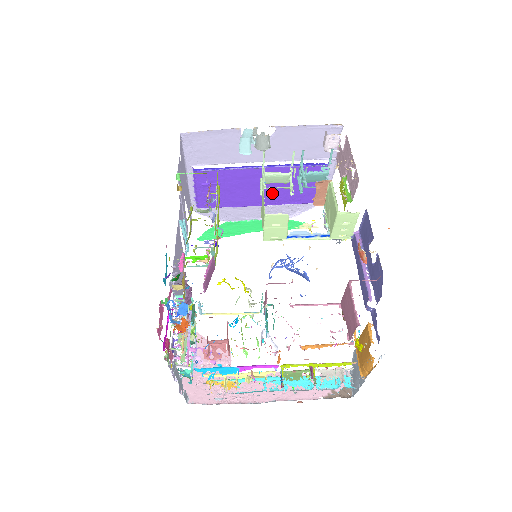
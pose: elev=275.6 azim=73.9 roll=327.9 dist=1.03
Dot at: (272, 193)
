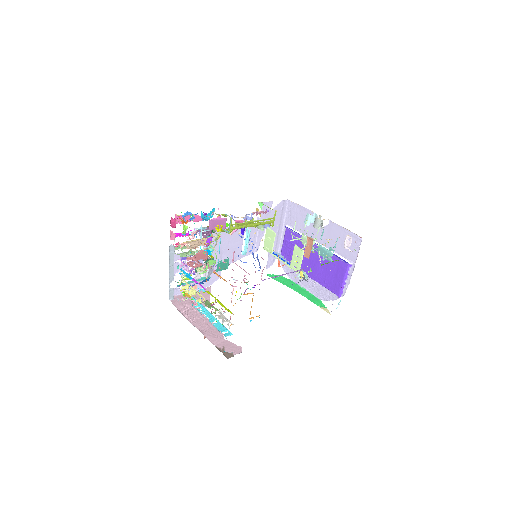
Dot at: (317, 270)
